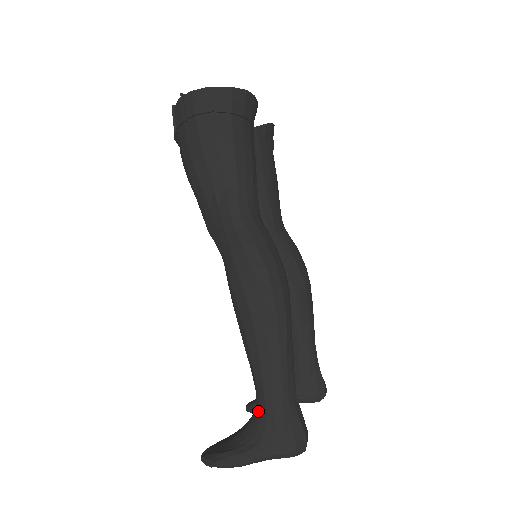
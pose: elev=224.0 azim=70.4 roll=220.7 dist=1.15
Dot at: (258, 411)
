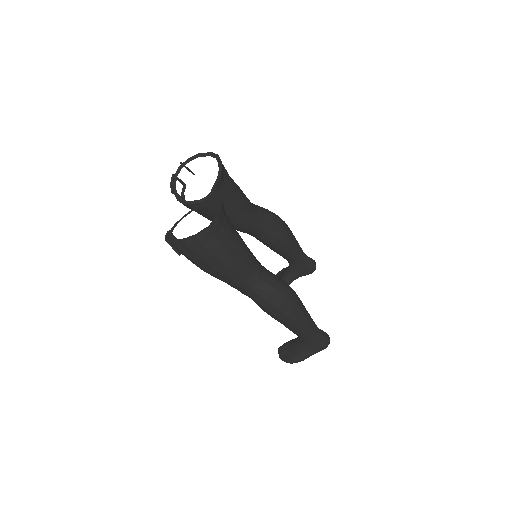
Dot at: (302, 341)
